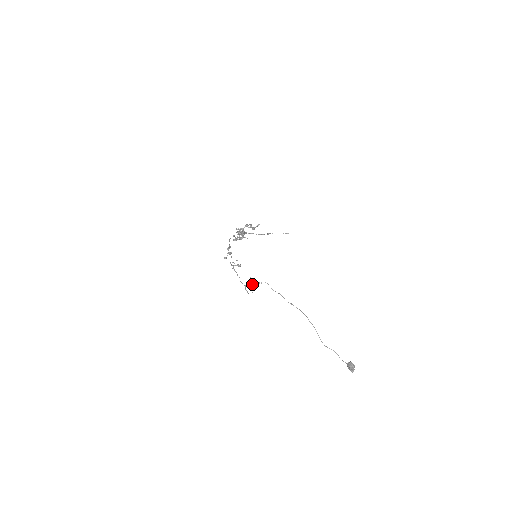
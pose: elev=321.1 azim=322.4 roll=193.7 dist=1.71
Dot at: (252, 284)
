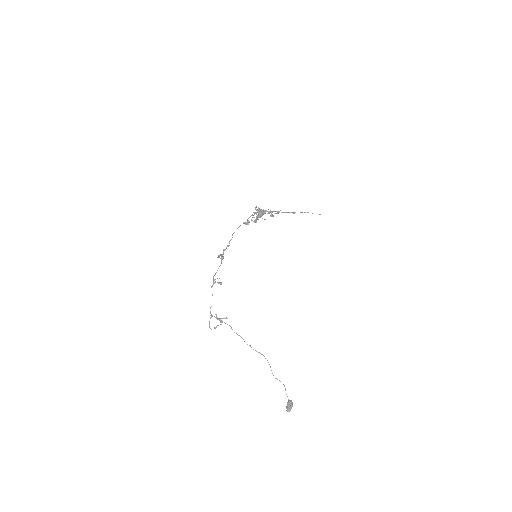
Dot at: occluded
